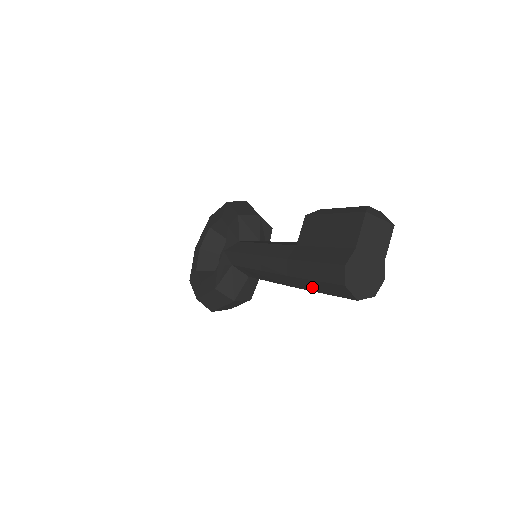
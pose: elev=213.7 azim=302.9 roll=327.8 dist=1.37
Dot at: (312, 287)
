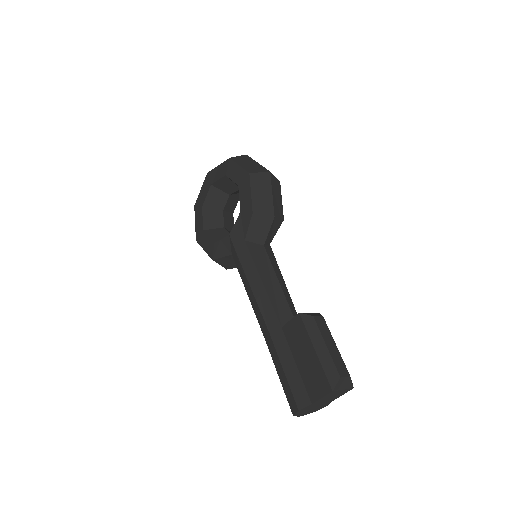
Dot at: occluded
